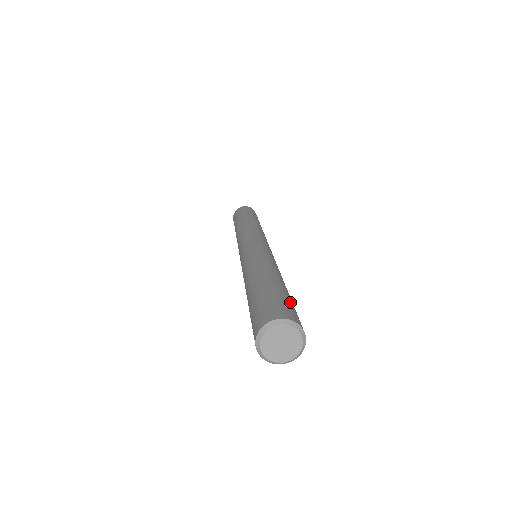
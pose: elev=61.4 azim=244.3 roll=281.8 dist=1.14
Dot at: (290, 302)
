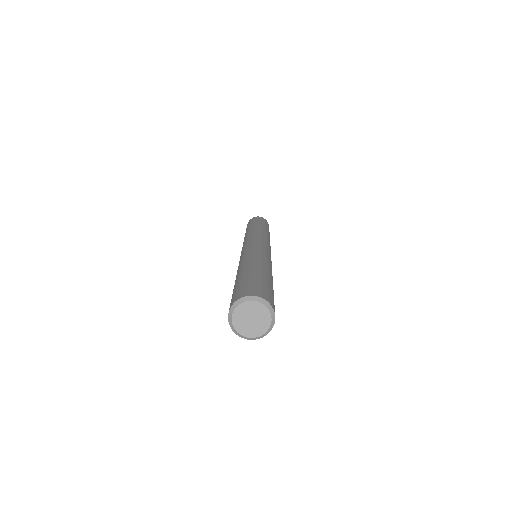
Dot at: (260, 282)
